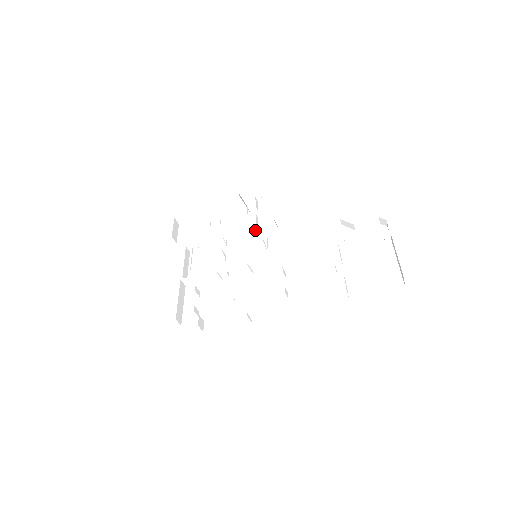
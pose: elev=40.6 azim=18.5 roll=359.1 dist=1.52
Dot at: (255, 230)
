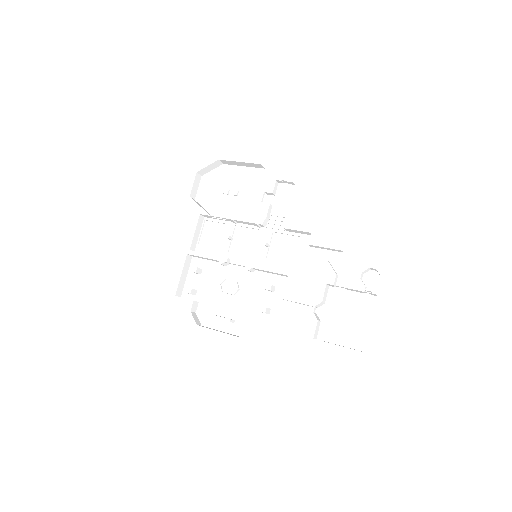
Dot at: (264, 223)
